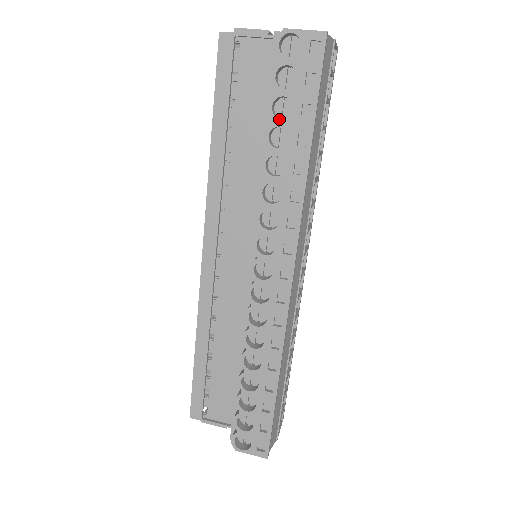
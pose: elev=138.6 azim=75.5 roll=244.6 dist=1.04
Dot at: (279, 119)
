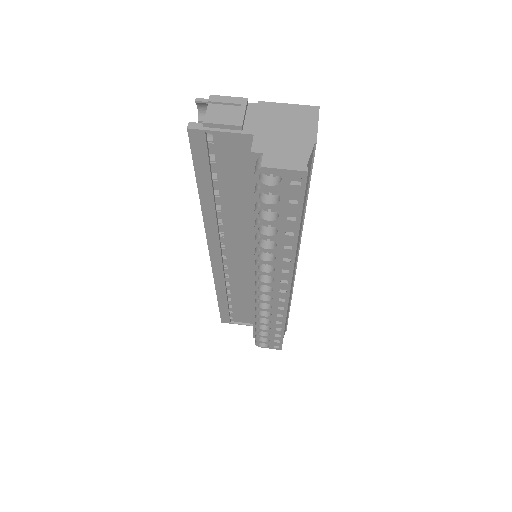
Dot at: (266, 221)
